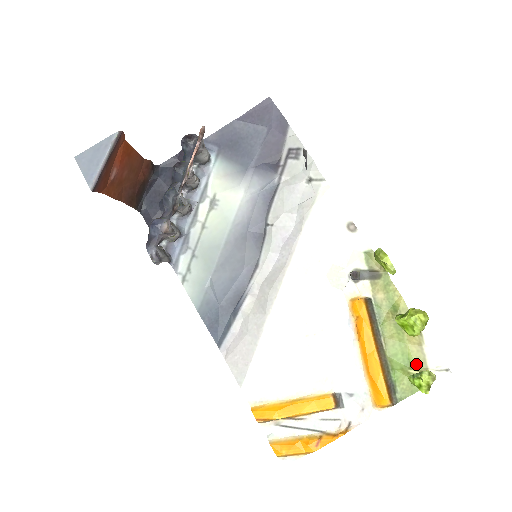
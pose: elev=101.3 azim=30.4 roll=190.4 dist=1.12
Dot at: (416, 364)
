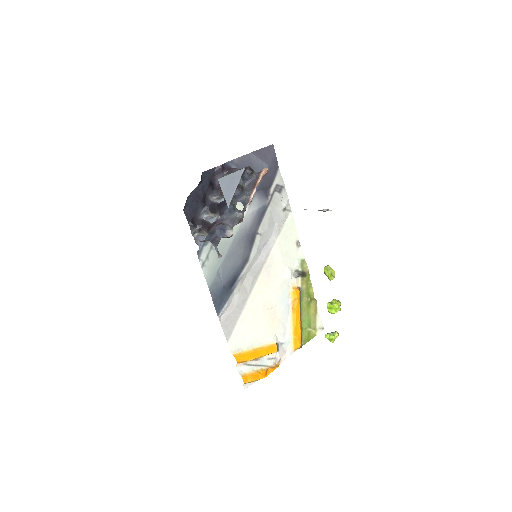
Dot at: (312, 325)
